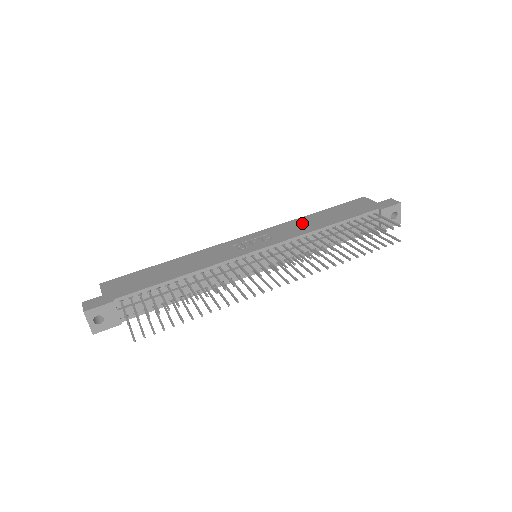
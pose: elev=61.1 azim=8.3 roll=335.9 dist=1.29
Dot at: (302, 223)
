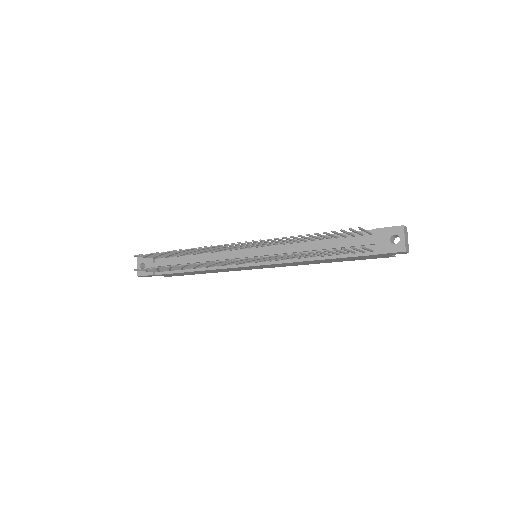
Dot at: occluded
